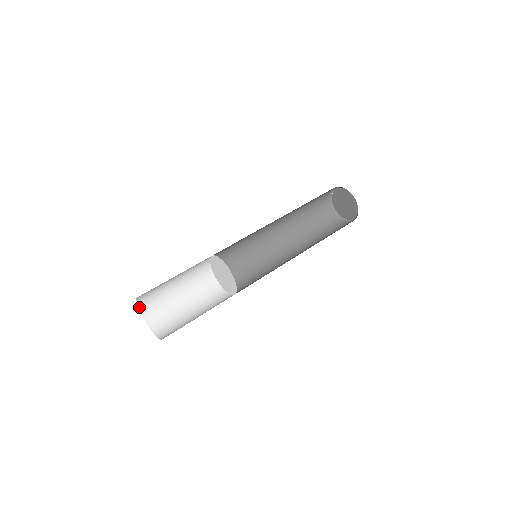
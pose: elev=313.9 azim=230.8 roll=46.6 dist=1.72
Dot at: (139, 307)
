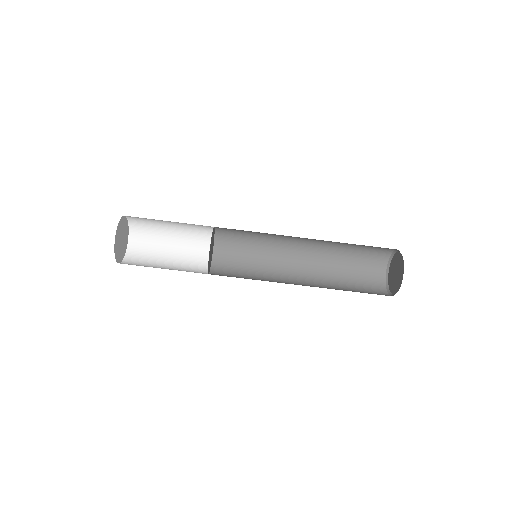
Dot at: (128, 219)
